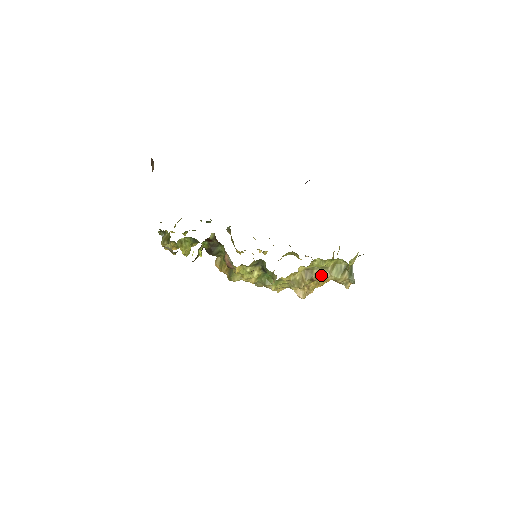
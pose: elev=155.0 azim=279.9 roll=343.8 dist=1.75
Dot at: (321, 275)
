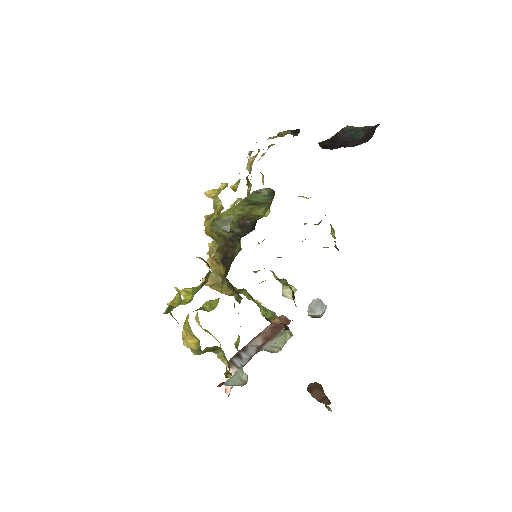
Dot at: occluded
